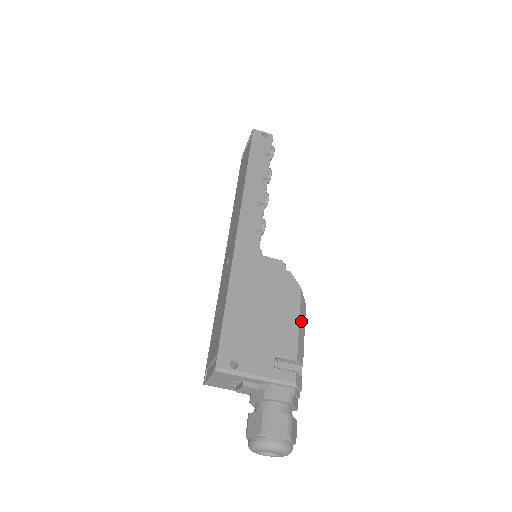
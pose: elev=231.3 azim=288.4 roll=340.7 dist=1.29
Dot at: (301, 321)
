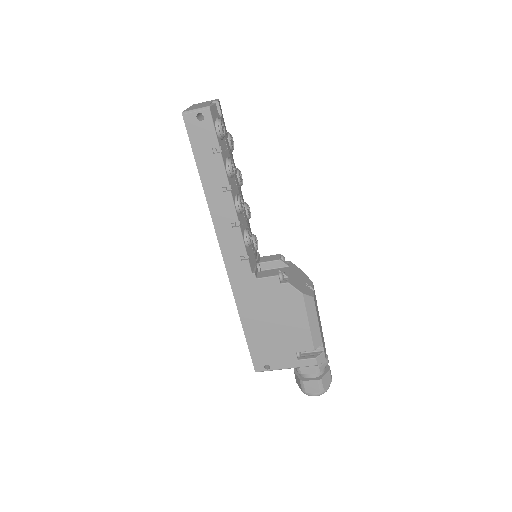
Dot at: (311, 318)
